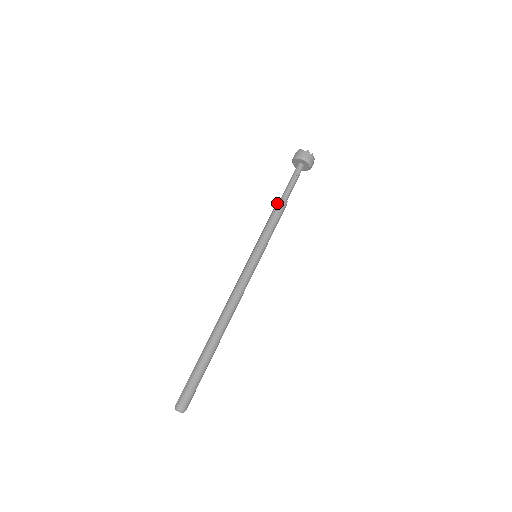
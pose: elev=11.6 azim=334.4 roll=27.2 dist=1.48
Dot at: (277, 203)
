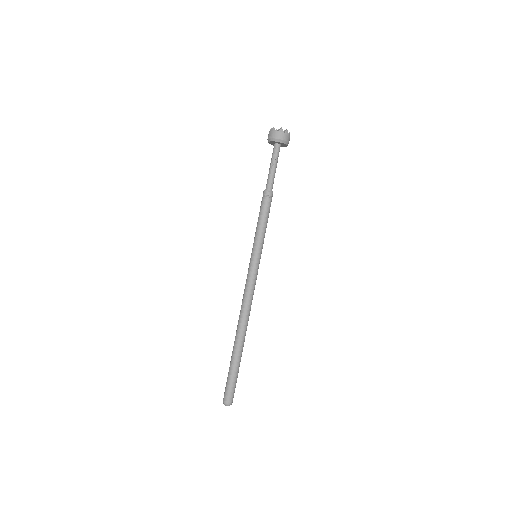
Dot at: (263, 197)
